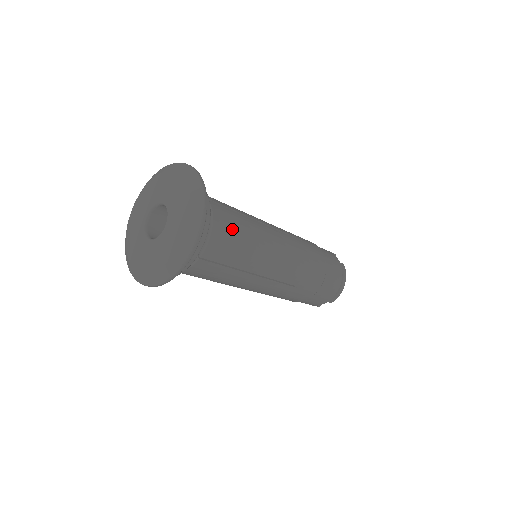
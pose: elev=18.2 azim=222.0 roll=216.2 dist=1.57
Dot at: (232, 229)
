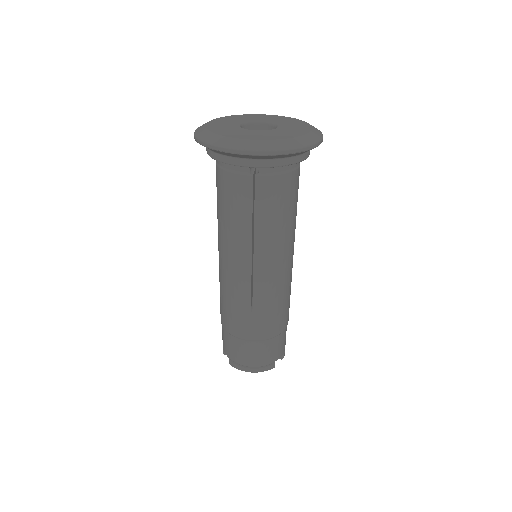
Dot at: occluded
